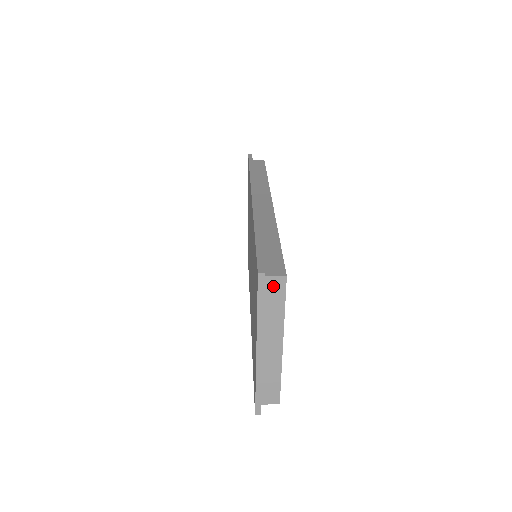
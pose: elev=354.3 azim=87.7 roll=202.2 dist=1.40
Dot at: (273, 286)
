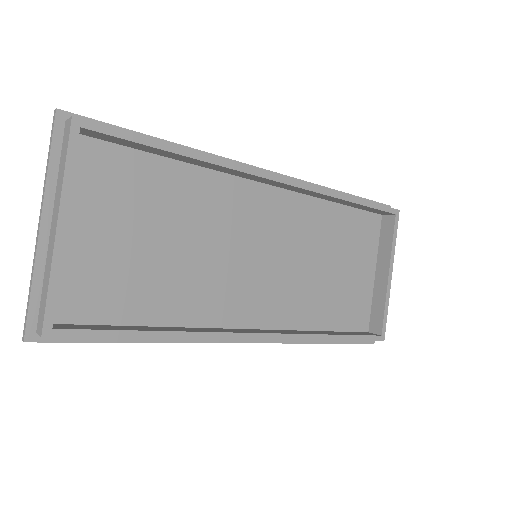
Dot at: (66, 133)
